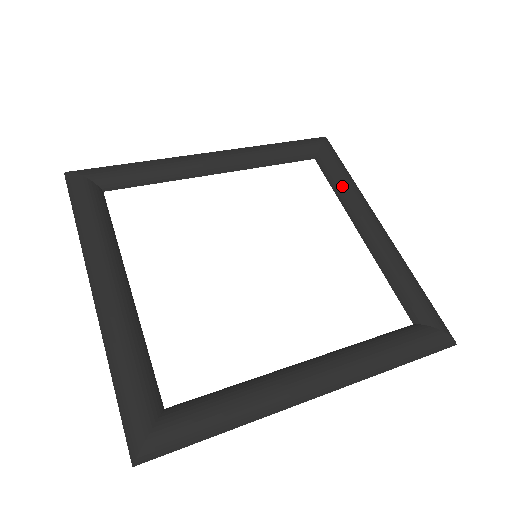
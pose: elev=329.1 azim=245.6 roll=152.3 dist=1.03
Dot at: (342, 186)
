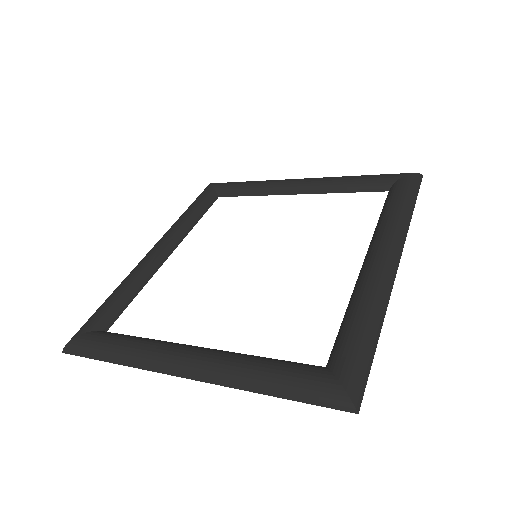
Dot at: (253, 188)
